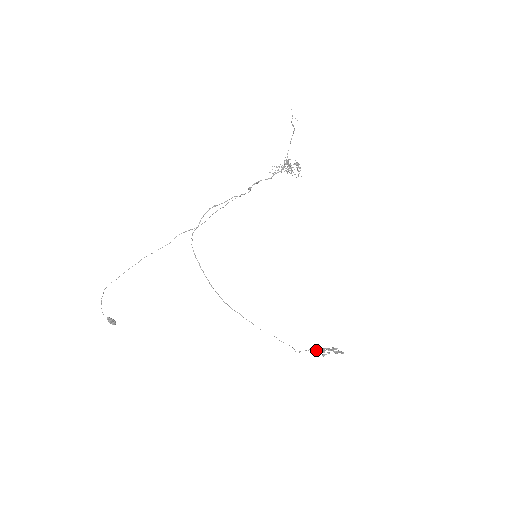
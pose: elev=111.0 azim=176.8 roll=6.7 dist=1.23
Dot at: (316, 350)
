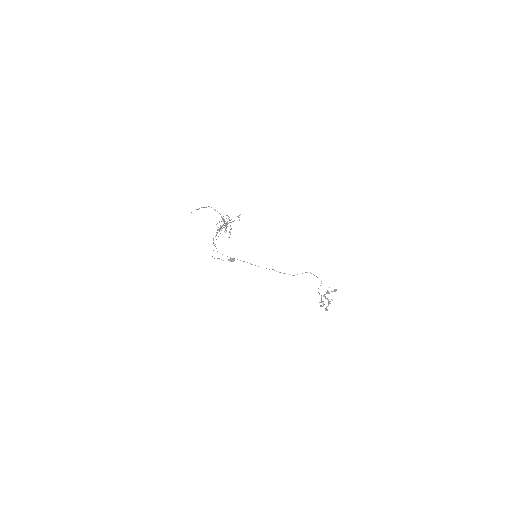
Dot at: (321, 296)
